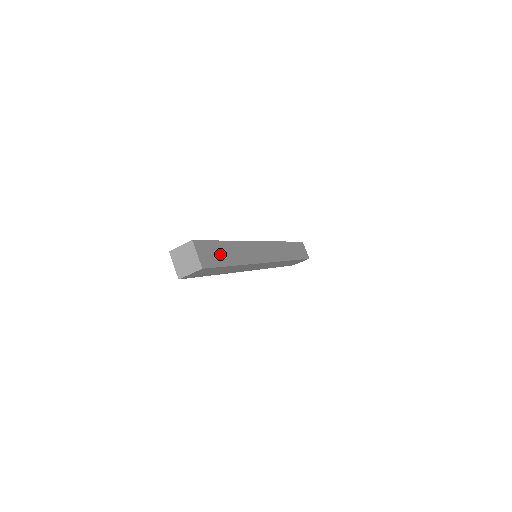
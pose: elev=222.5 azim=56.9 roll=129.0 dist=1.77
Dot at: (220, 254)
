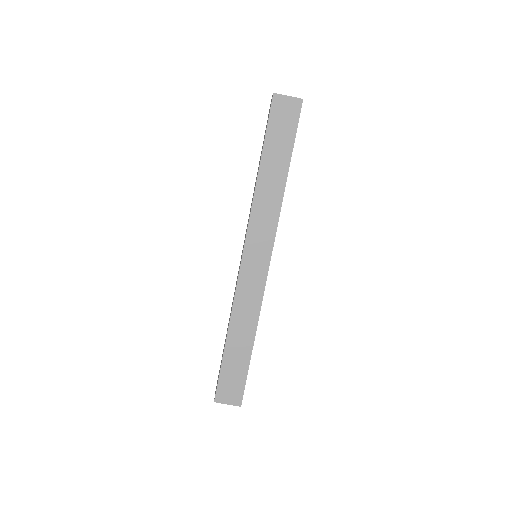
Dot at: occluded
